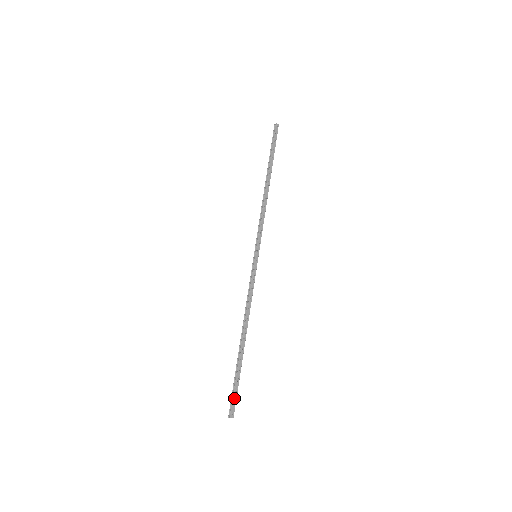
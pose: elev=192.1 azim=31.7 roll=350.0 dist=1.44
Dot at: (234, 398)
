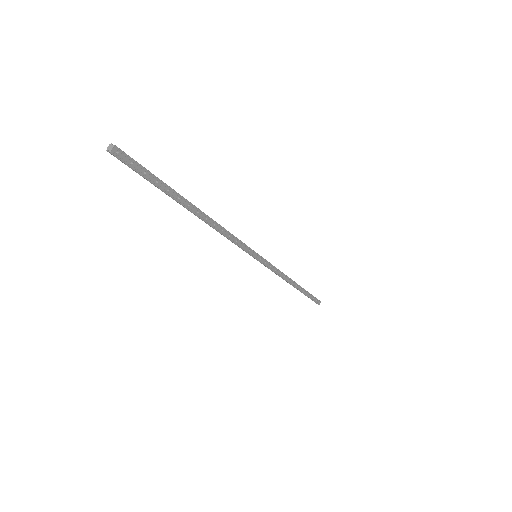
Dot at: (315, 300)
